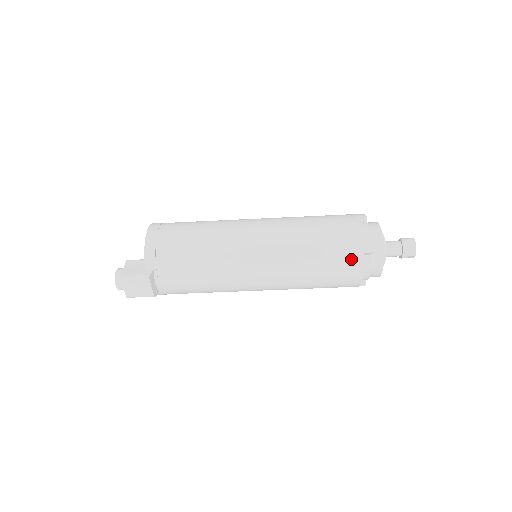
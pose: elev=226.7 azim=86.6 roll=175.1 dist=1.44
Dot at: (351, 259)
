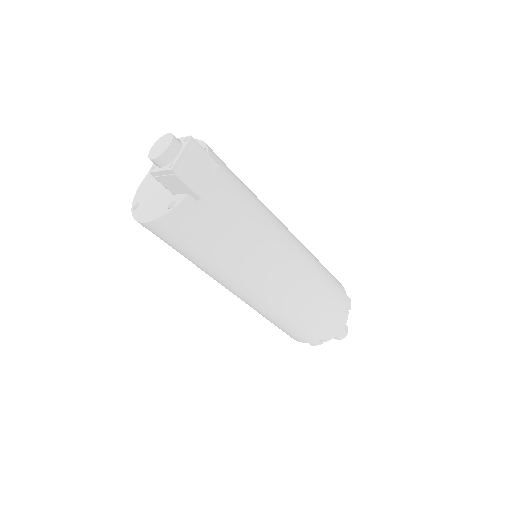
Dot at: (341, 293)
